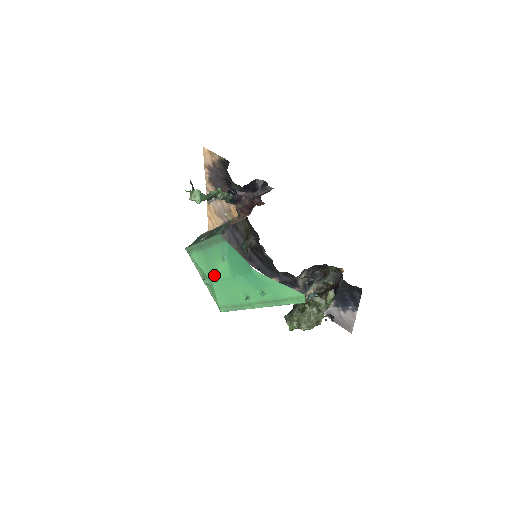
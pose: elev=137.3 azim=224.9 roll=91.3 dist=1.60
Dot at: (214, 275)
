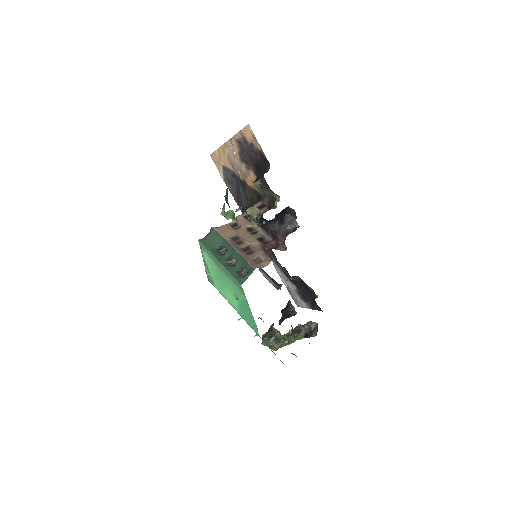
Dot at: (220, 289)
